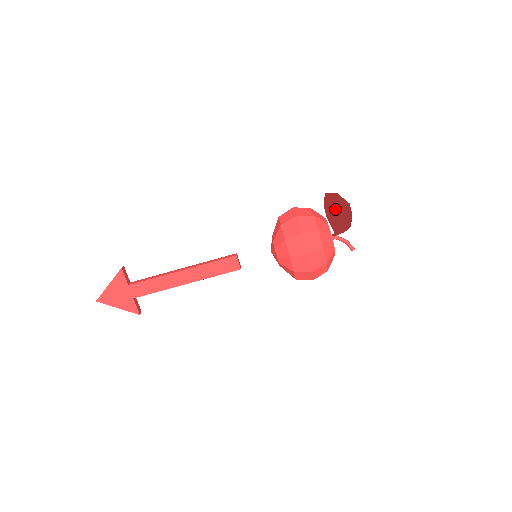
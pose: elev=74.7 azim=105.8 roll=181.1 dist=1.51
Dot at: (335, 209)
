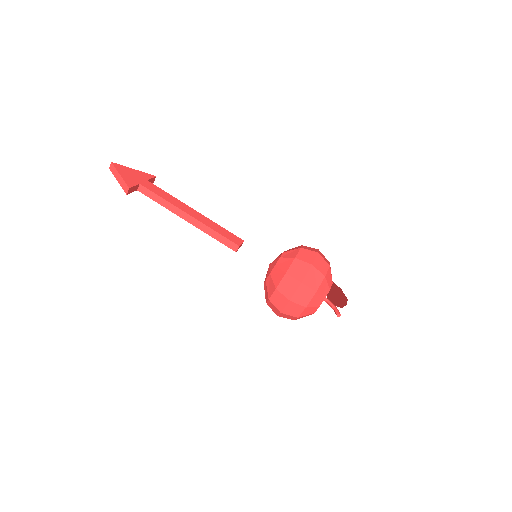
Dot at: (335, 292)
